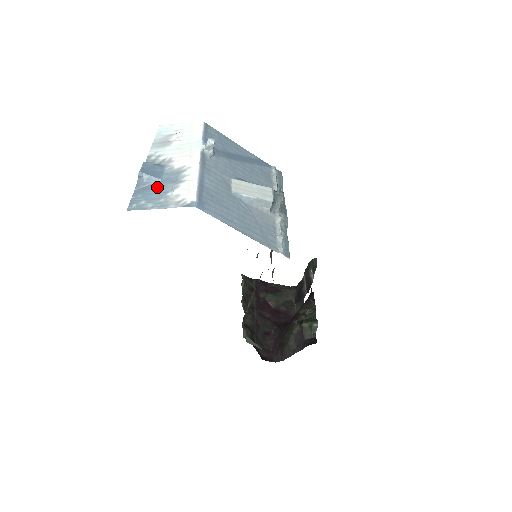
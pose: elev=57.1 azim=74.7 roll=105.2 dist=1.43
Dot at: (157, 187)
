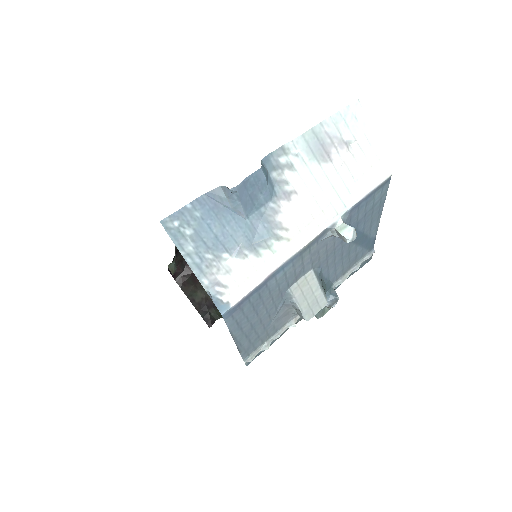
Dot at: (228, 226)
